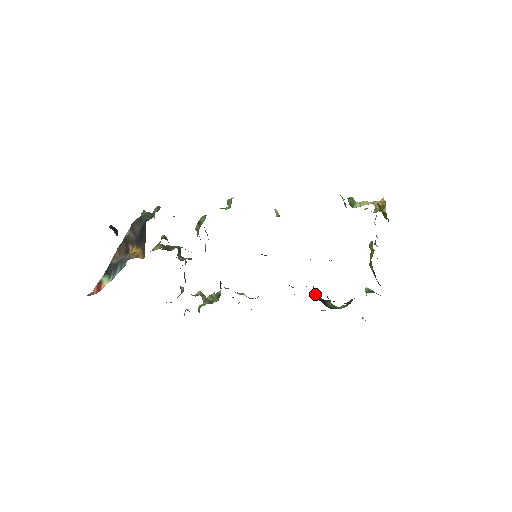
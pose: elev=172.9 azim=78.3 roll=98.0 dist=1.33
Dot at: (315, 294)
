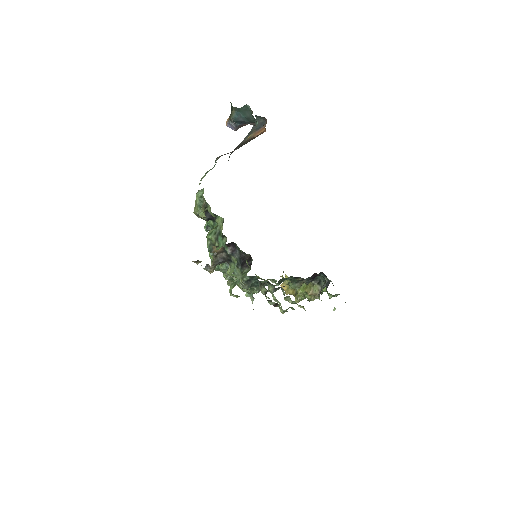
Dot at: occluded
